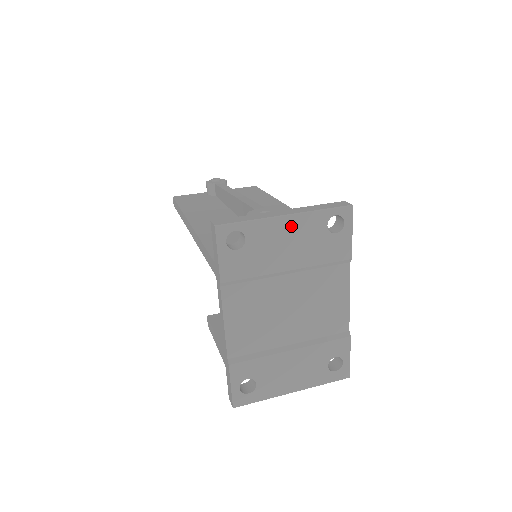
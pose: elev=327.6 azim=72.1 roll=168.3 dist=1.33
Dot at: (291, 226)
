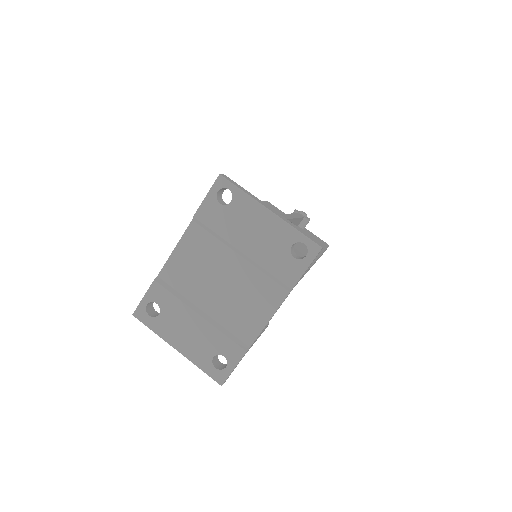
Dot at: (267, 221)
